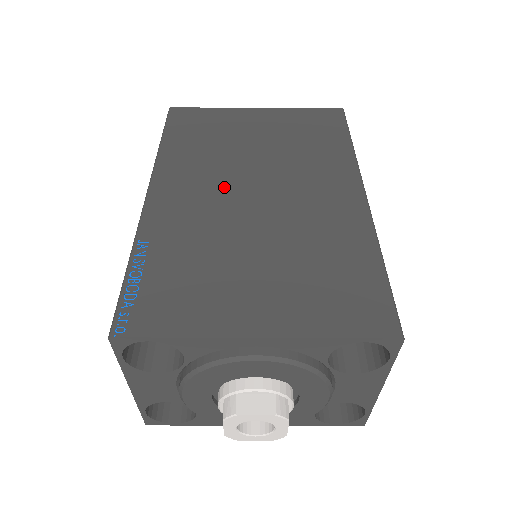
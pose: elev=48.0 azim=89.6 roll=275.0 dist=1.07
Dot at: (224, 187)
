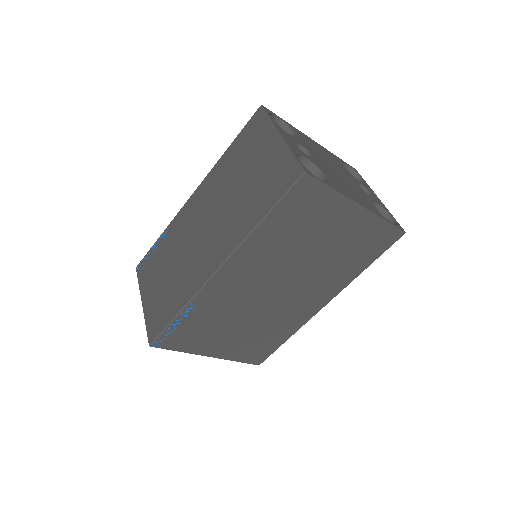
Dot at: (265, 281)
